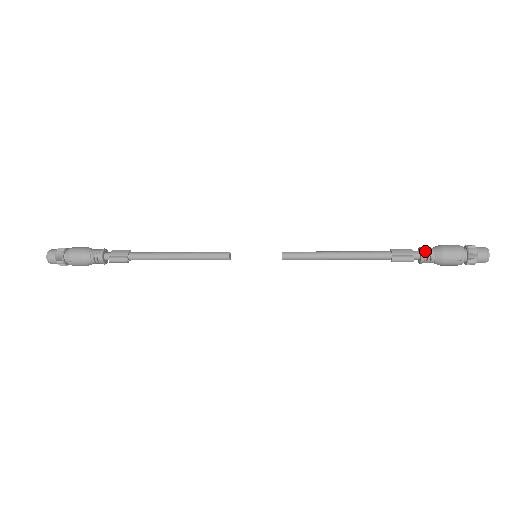
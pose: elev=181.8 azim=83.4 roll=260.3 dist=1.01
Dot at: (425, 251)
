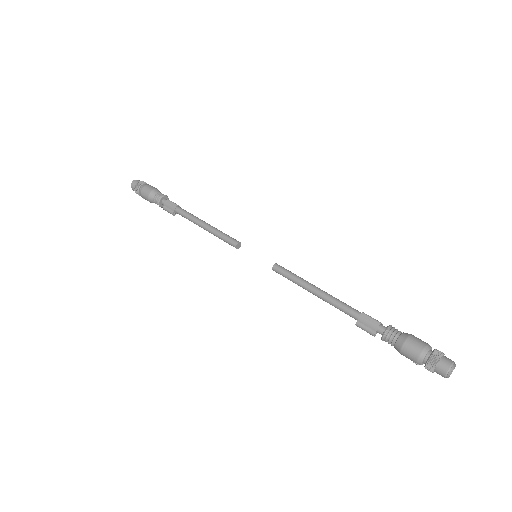
Dot at: (386, 336)
